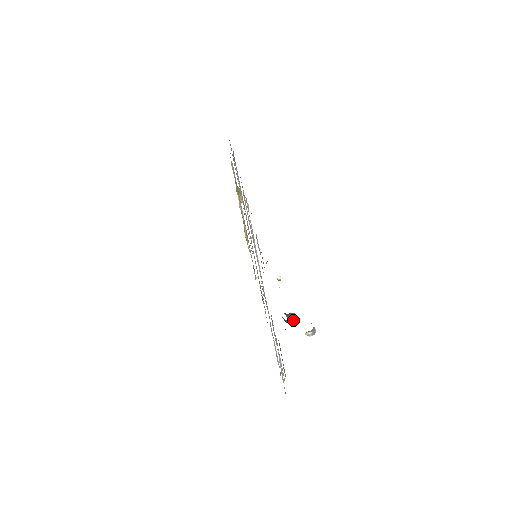
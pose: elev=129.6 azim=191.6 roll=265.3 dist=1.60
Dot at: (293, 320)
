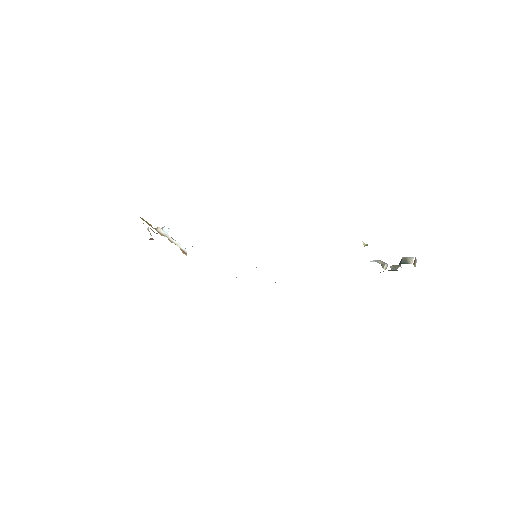
Dot at: (415, 262)
